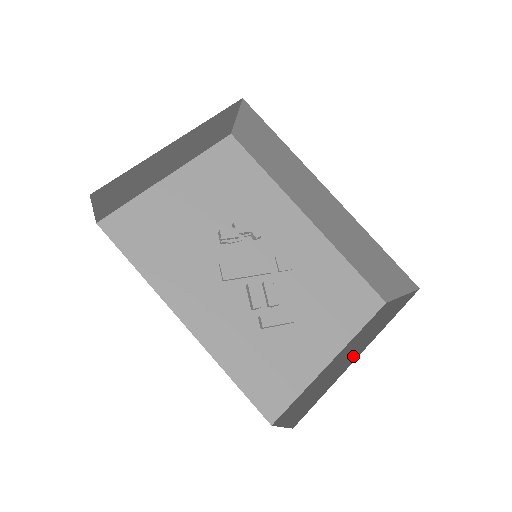
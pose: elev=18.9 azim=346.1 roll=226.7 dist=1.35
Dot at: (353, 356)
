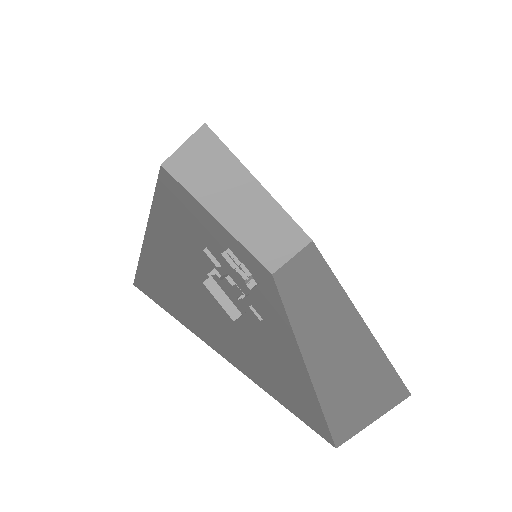
Dot at: occluded
